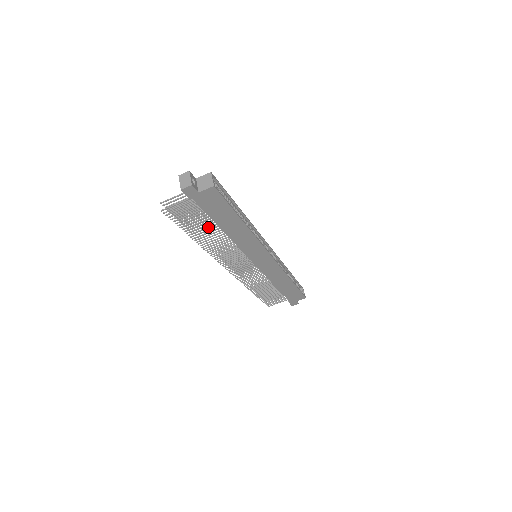
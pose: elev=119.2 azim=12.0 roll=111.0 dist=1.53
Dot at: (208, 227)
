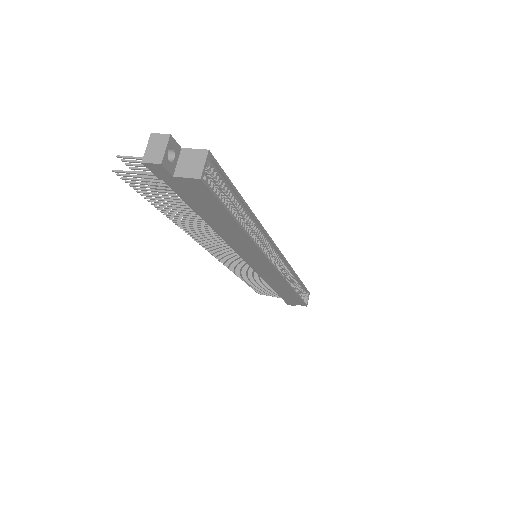
Dot at: (189, 212)
